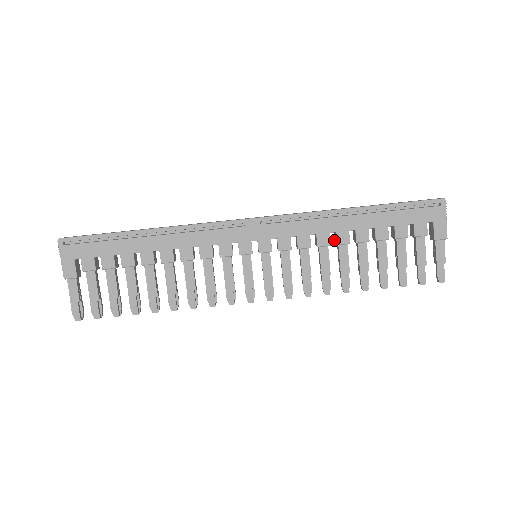
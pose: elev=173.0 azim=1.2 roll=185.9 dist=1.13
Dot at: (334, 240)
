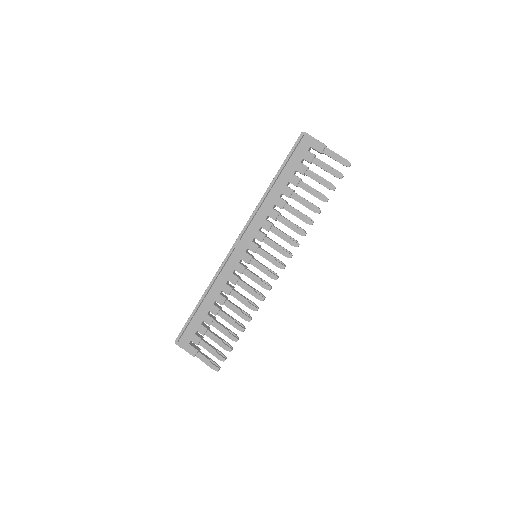
Dot at: occluded
